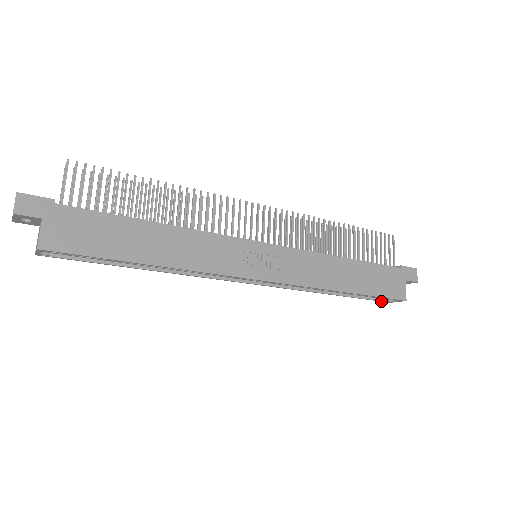
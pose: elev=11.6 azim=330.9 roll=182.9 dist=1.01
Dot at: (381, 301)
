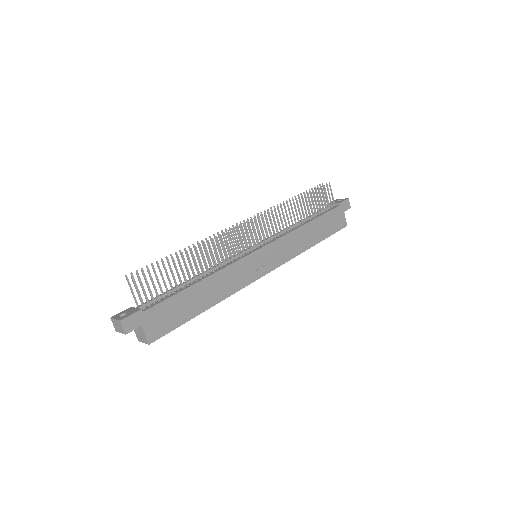
Dot at: occluded
